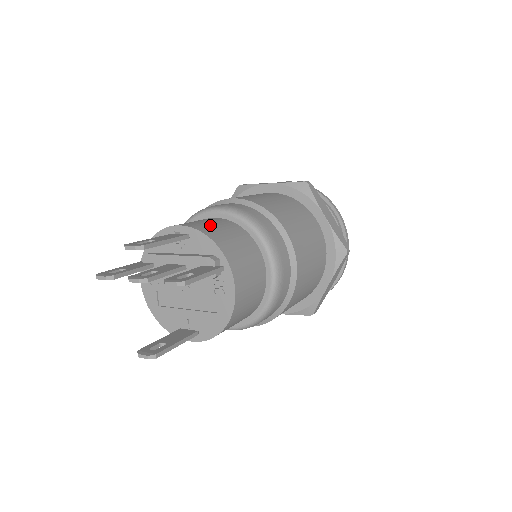
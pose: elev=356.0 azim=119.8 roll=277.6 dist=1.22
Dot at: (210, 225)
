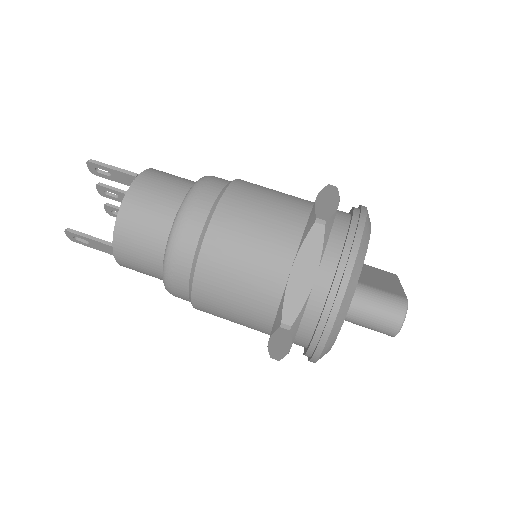
Dot at: occluded
